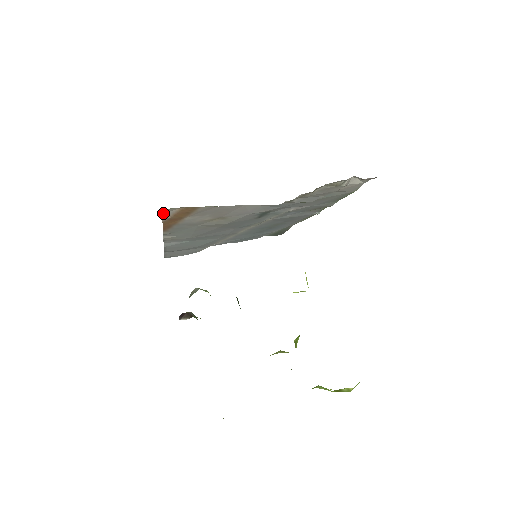
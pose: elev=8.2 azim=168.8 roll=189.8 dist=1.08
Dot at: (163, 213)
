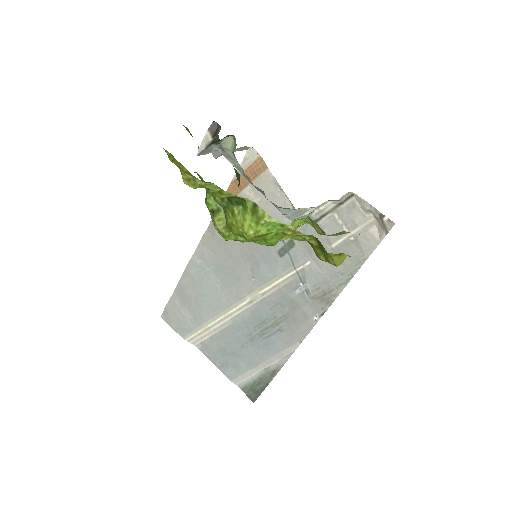
Dot at: (243, 162)
